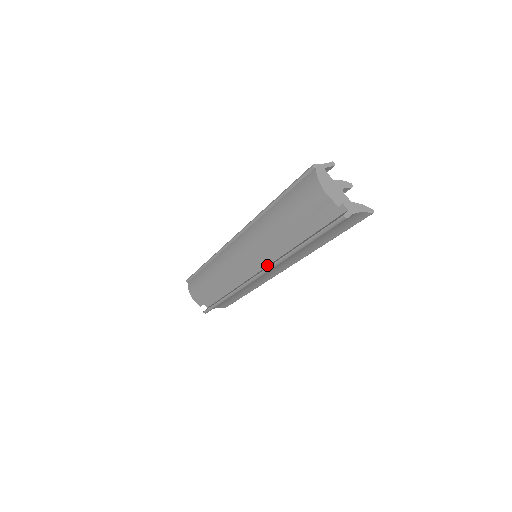
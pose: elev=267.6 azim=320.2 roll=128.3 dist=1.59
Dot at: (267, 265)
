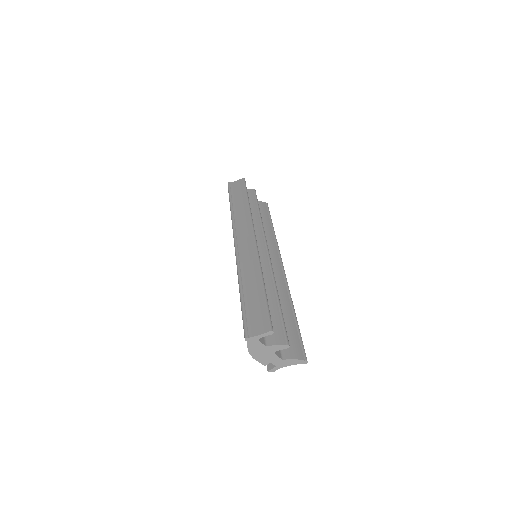
Dot at: occluded
